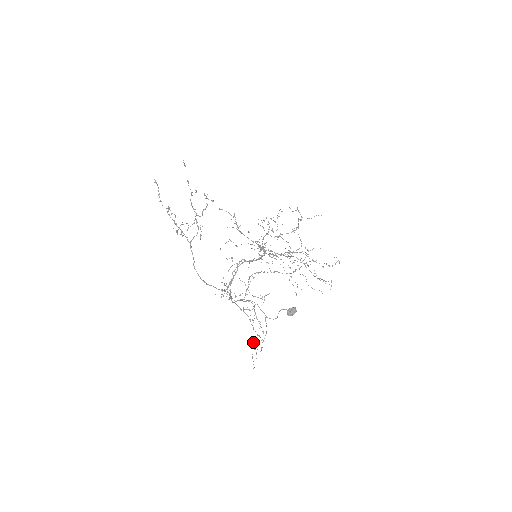
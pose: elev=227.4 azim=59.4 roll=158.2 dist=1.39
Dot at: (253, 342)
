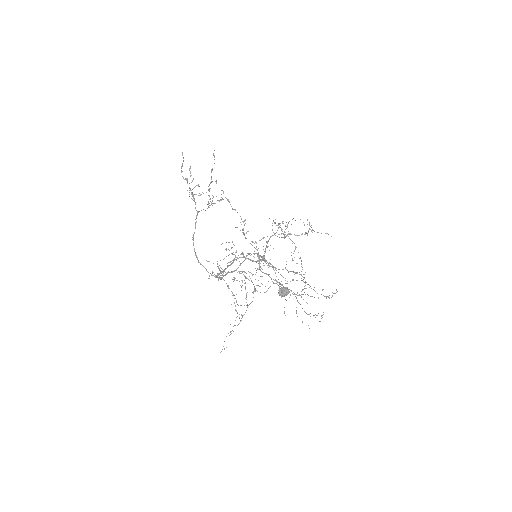
Dot at: (236, 301)
